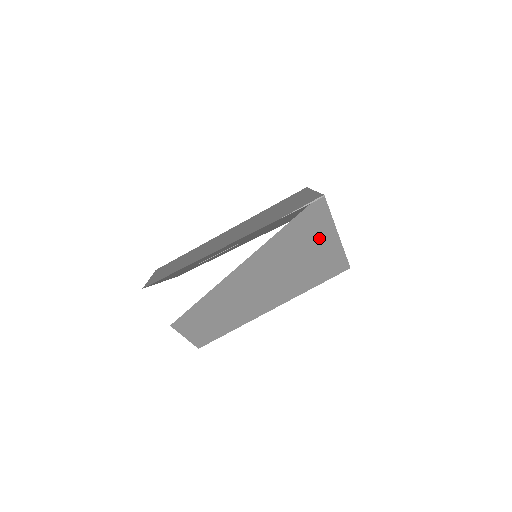
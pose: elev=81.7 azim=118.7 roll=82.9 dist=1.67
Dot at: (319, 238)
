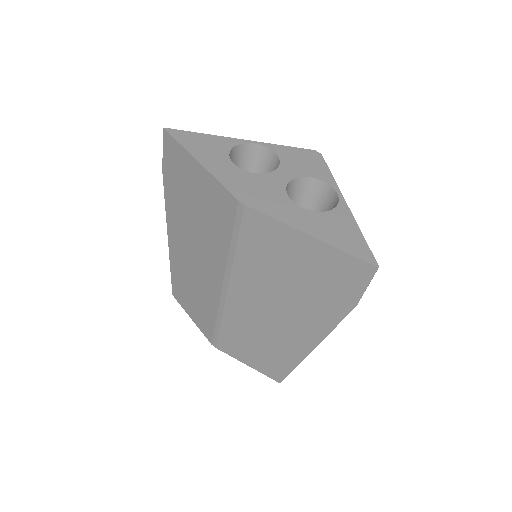
Dot at: occluded
